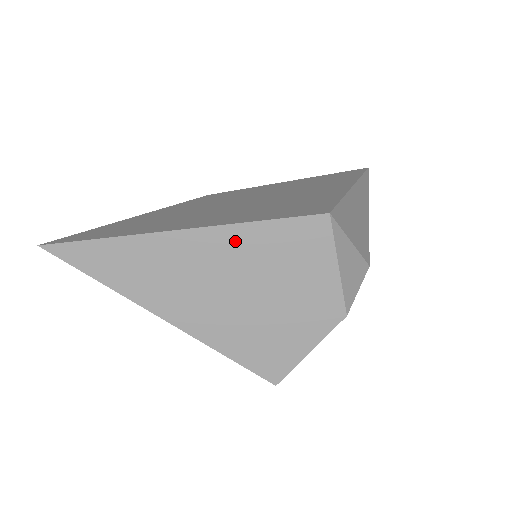
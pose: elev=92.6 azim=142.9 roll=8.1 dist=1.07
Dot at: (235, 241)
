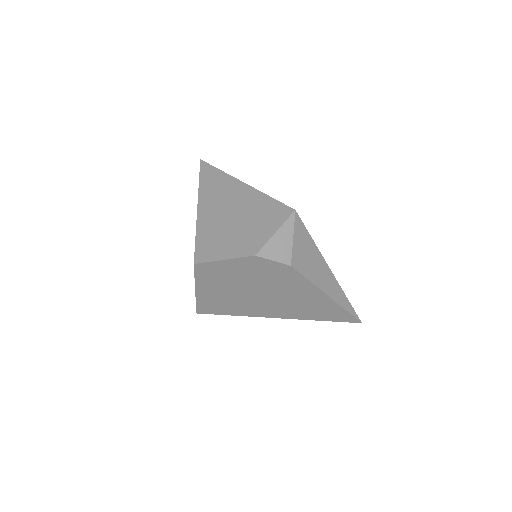
Dot at: (253, 197)
